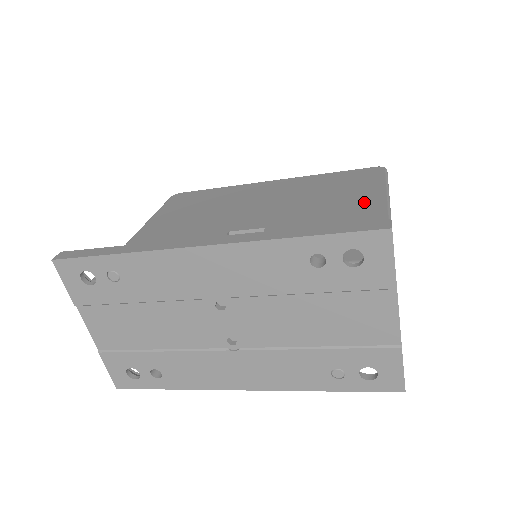
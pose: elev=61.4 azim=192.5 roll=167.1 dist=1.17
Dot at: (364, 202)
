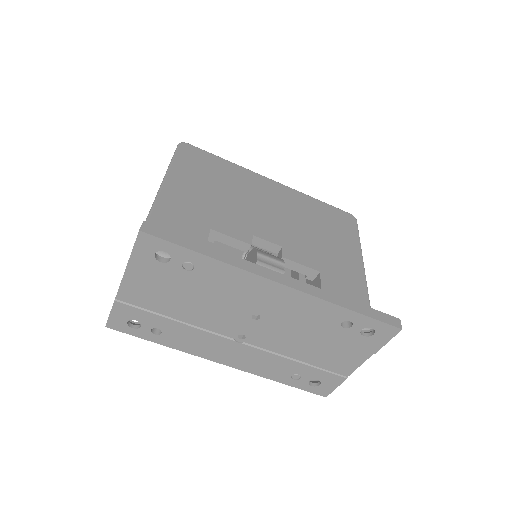
Dot at: (349, 255)
